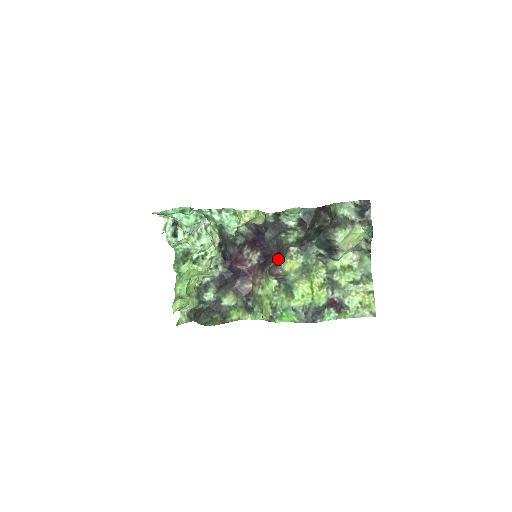
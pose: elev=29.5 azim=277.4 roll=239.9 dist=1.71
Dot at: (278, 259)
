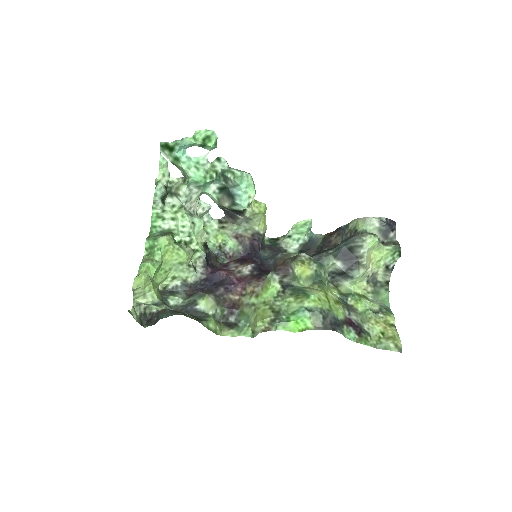
Dot at: occluded
